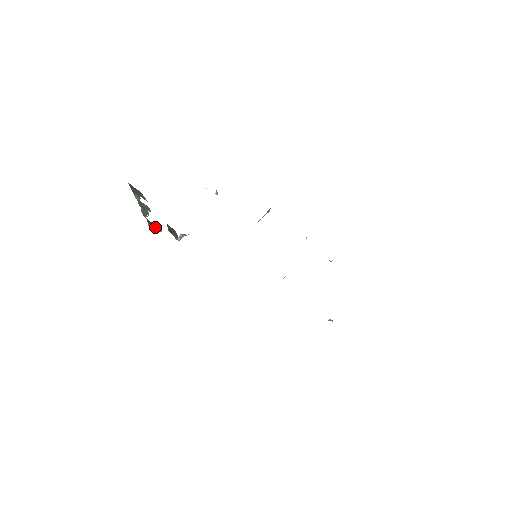
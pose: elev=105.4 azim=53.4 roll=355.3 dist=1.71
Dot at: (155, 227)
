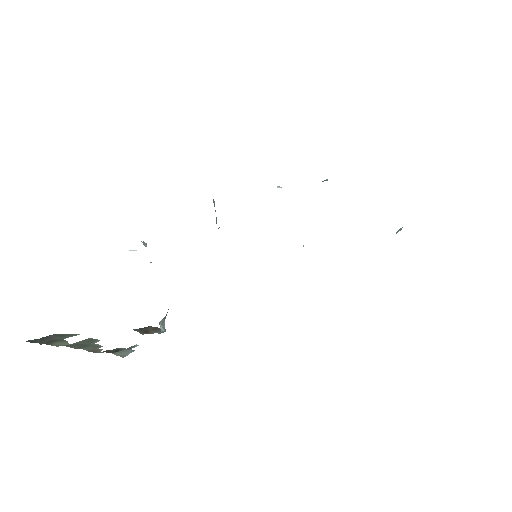
Dot at: (125, 349)
